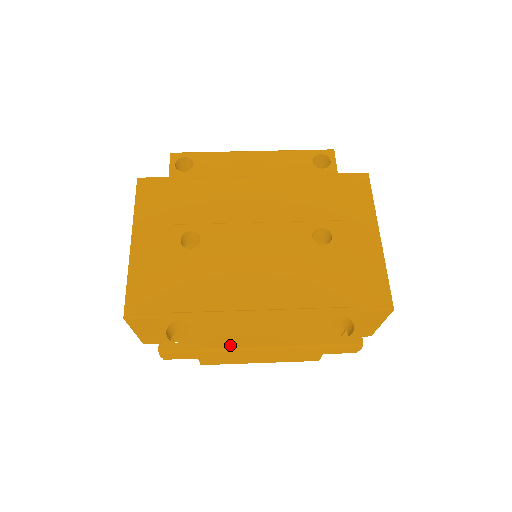
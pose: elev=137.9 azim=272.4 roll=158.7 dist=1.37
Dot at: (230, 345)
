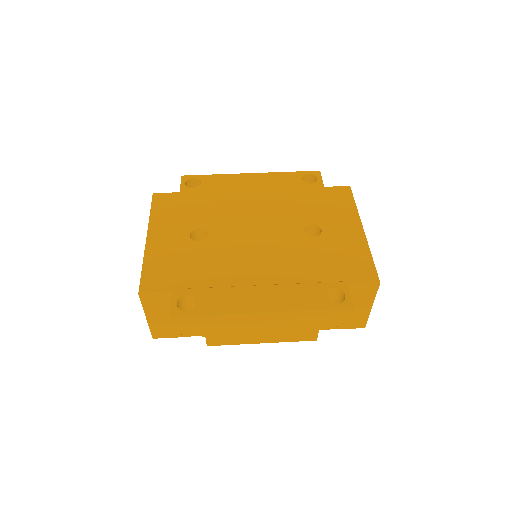
Dot at: (234, 312)
